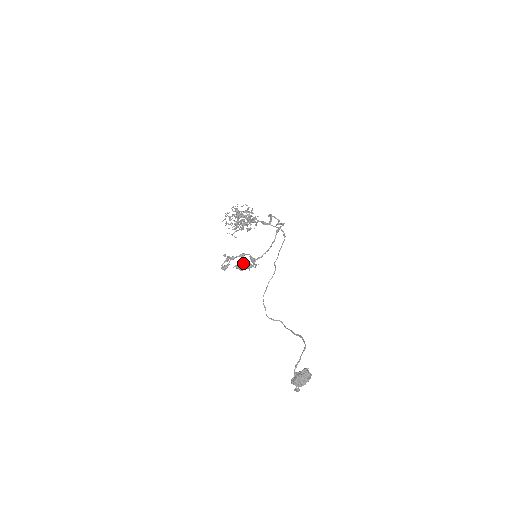
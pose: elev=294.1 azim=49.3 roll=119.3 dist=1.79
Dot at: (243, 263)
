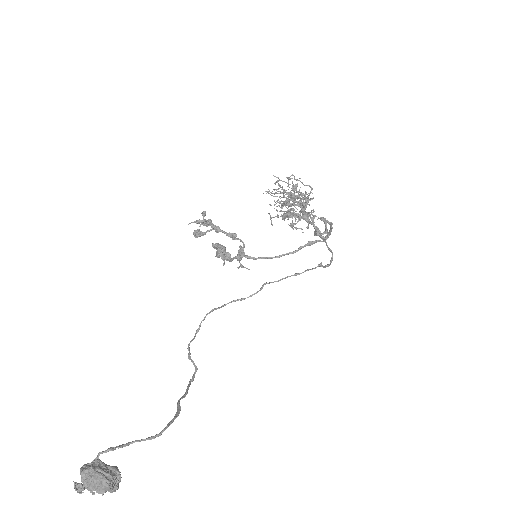
Dot at: (224, 247)
